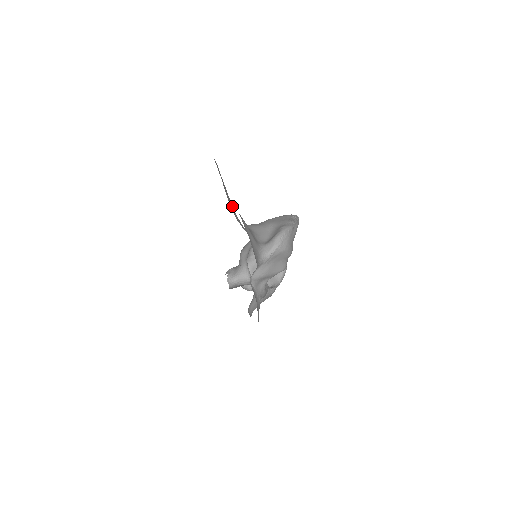
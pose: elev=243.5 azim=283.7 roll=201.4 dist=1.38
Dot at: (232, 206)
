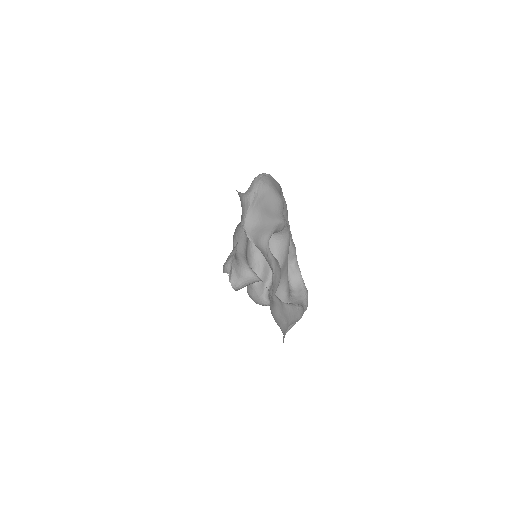
Dot at: occluded
